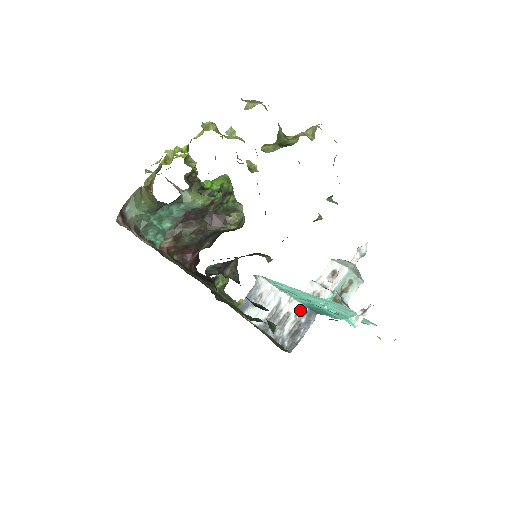
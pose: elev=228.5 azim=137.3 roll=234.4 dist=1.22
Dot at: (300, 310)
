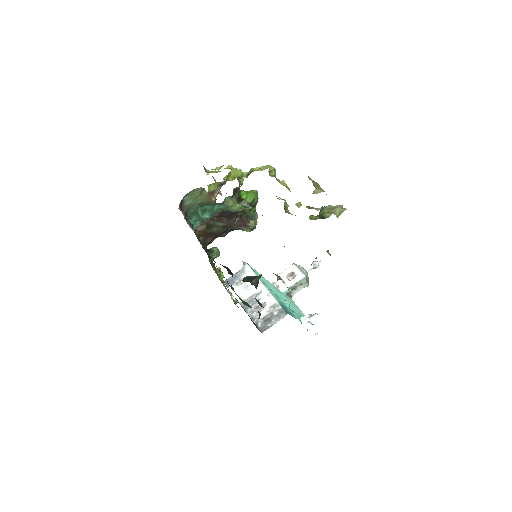
Dot at: (275, 305)
